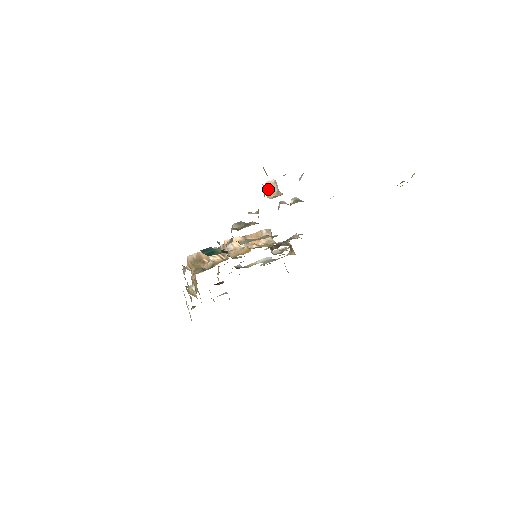
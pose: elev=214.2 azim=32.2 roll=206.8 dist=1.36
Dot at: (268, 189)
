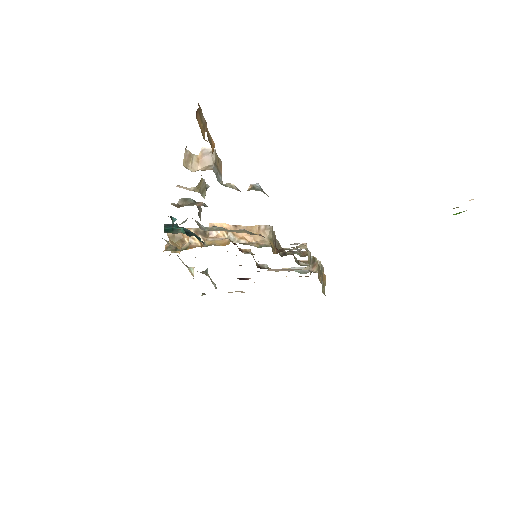
Dot at: (198, 159)
